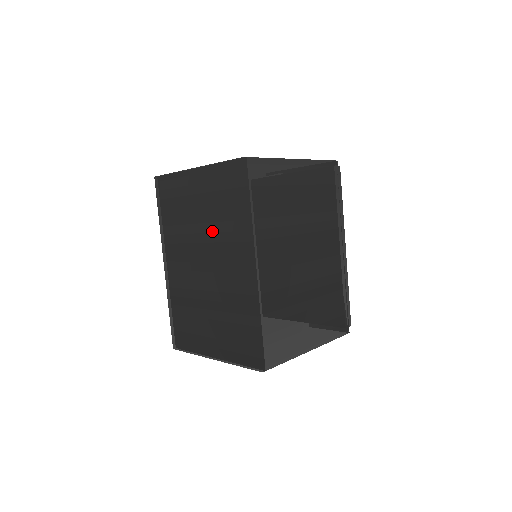
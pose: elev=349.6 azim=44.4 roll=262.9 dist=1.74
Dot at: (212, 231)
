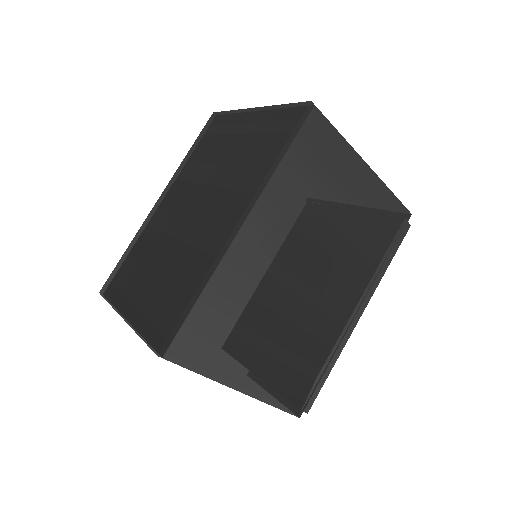
Dot at: (225, 174)
